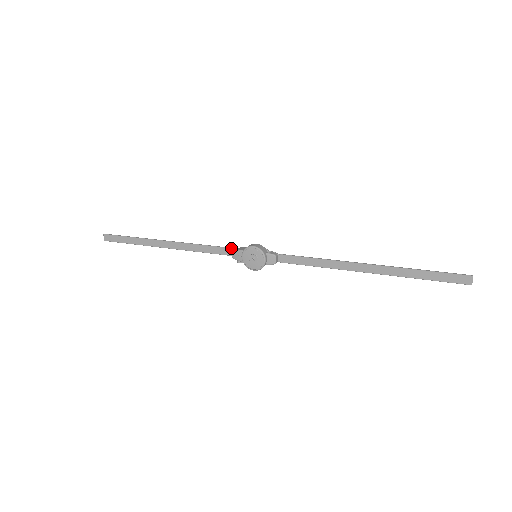
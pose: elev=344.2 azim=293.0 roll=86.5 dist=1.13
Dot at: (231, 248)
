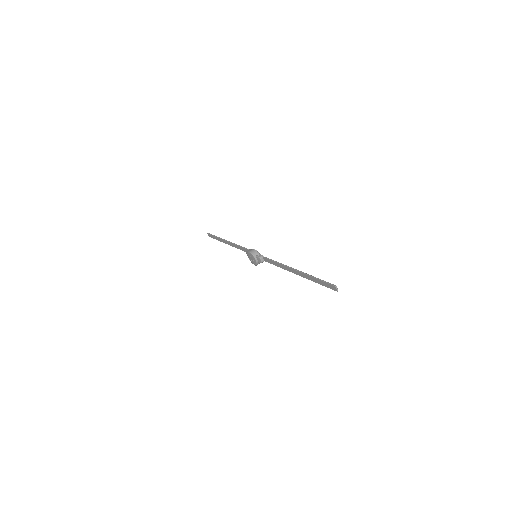
Dot at: (248, 249)
